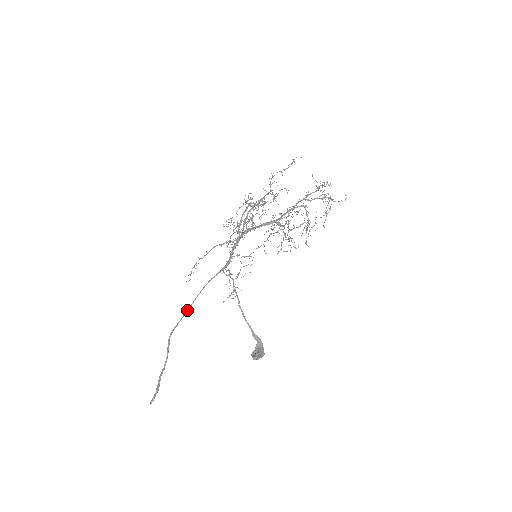
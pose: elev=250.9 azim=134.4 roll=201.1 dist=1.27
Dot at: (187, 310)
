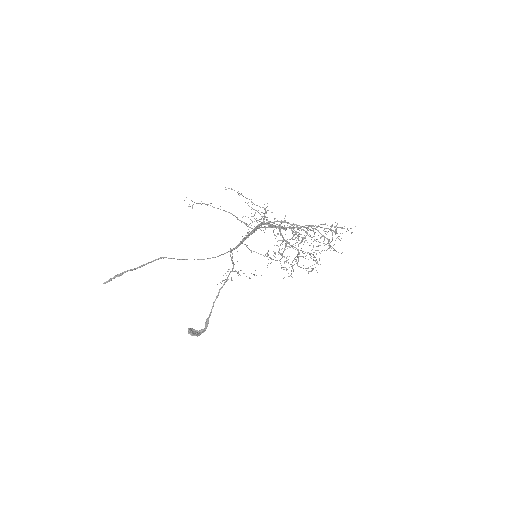
Dot at: occluded
